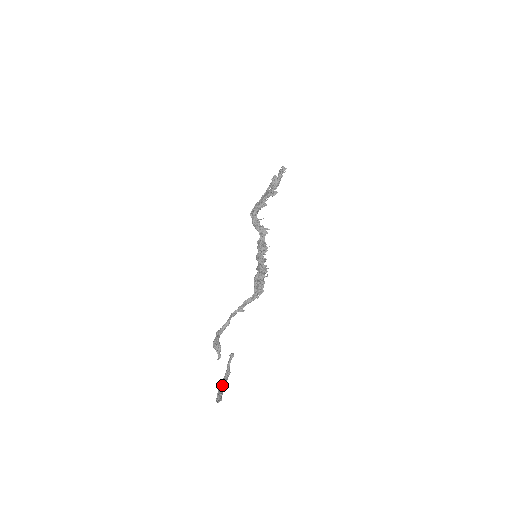
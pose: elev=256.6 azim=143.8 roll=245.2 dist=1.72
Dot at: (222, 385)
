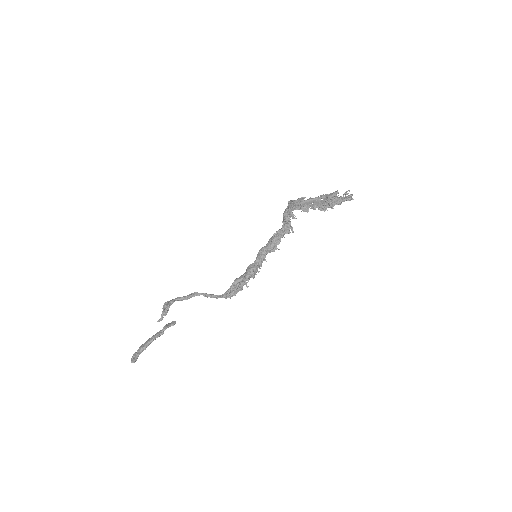
Dot at: (147, 343)
